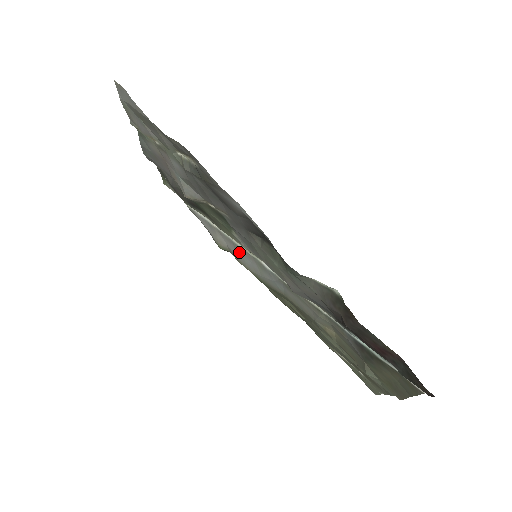
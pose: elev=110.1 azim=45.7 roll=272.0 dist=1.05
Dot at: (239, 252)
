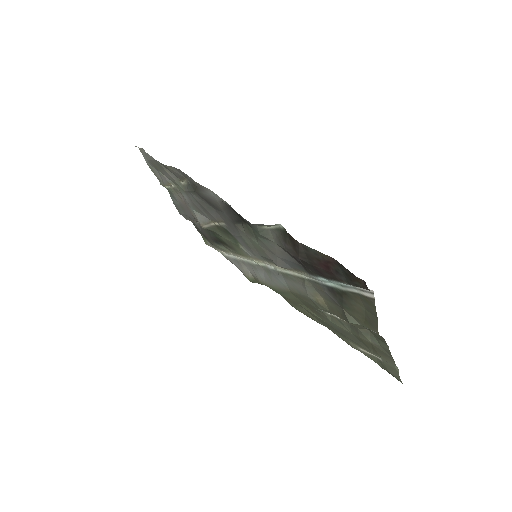
Dot at: (256, 270)
